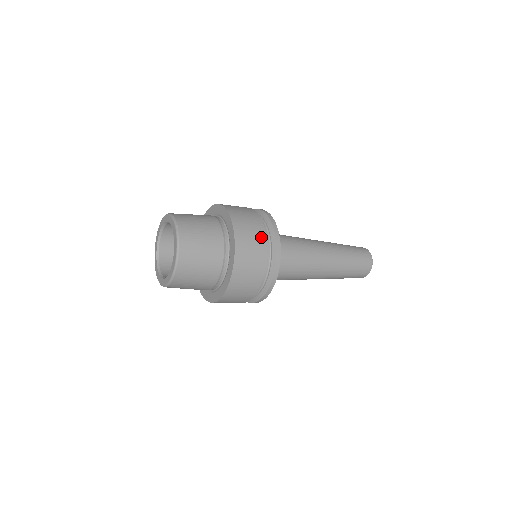
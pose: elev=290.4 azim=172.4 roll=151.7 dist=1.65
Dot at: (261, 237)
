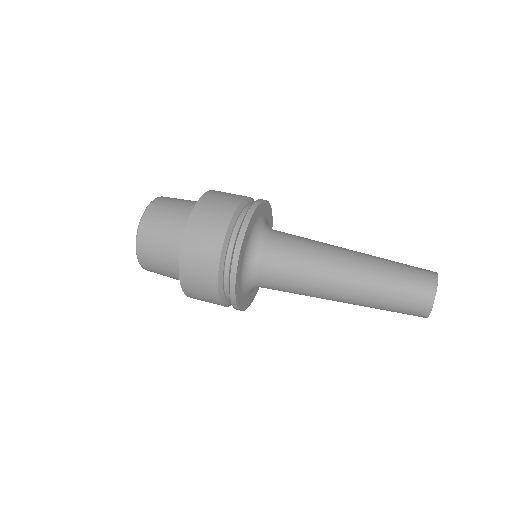
Dot at: (216, 242)
